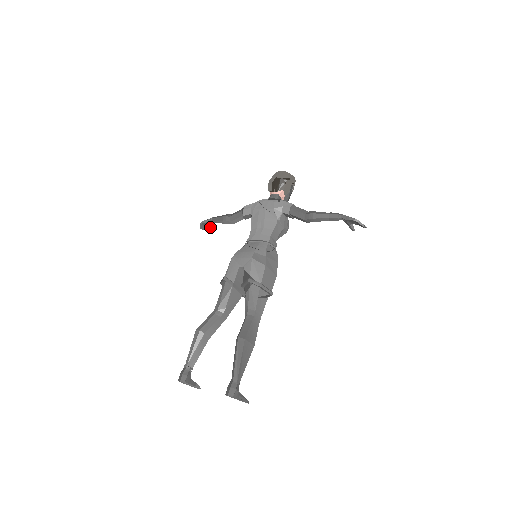
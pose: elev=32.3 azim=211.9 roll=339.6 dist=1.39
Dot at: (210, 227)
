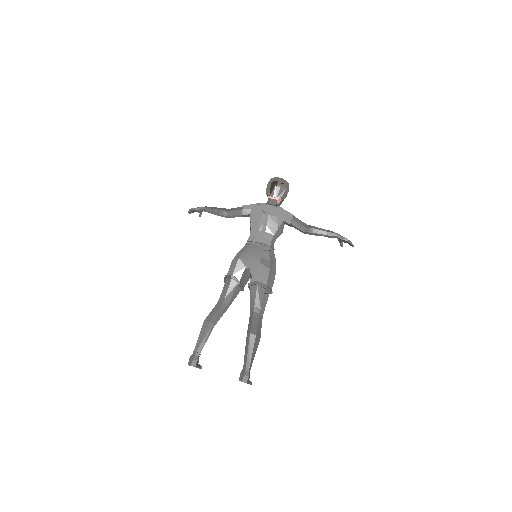
Dot at: occluded
